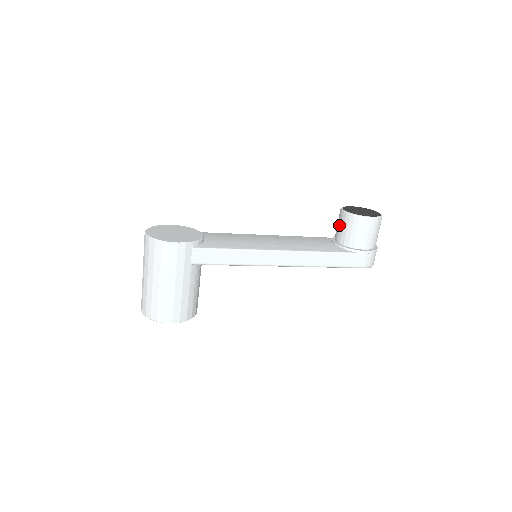
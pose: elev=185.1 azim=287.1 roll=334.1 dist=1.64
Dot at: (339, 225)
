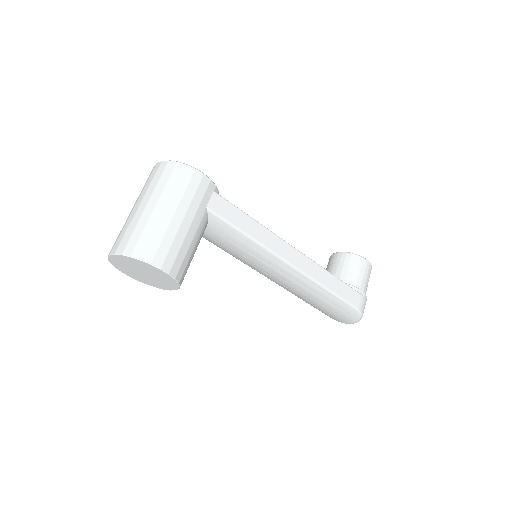
Dot at: (332, 266)
